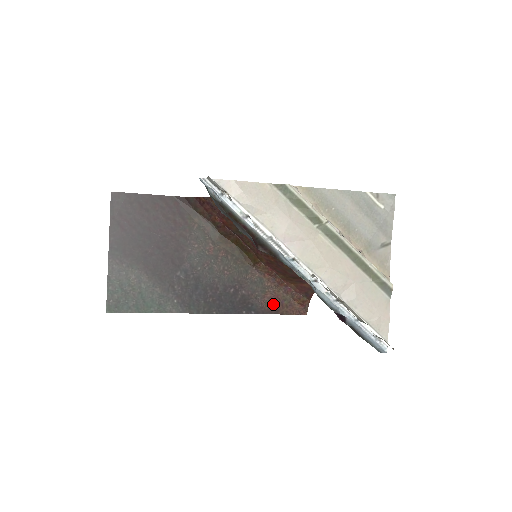
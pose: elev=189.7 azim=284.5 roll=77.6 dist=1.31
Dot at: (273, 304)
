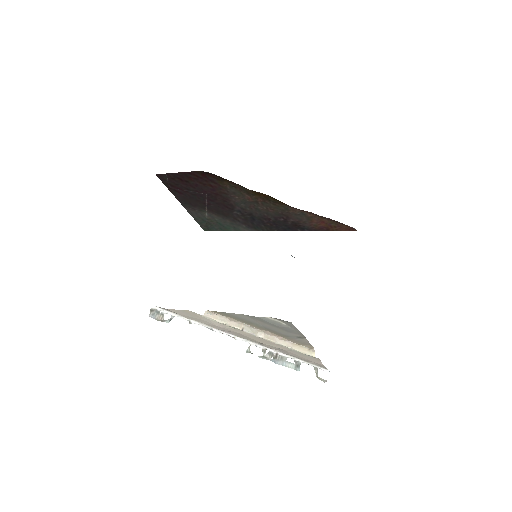
Dot at: (322, 226)
